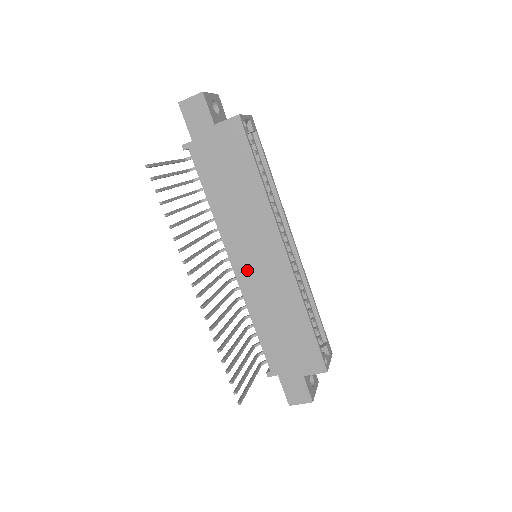
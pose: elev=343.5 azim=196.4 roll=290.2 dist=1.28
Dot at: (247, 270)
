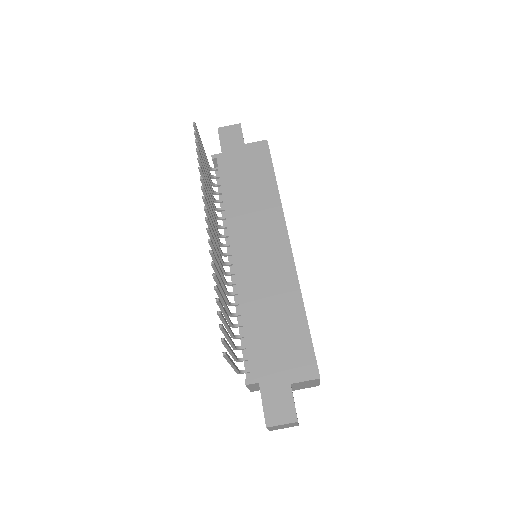
Dot at: (247, 260)
